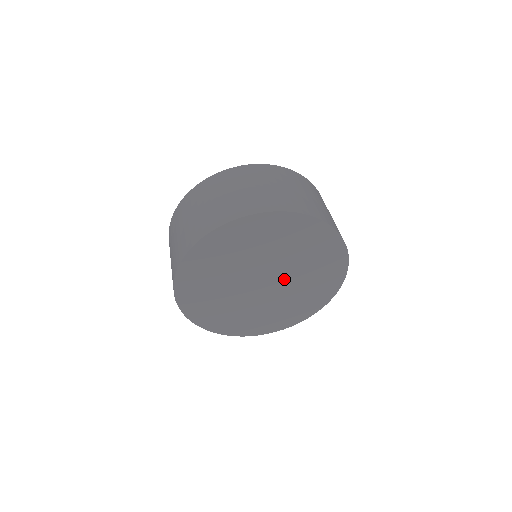
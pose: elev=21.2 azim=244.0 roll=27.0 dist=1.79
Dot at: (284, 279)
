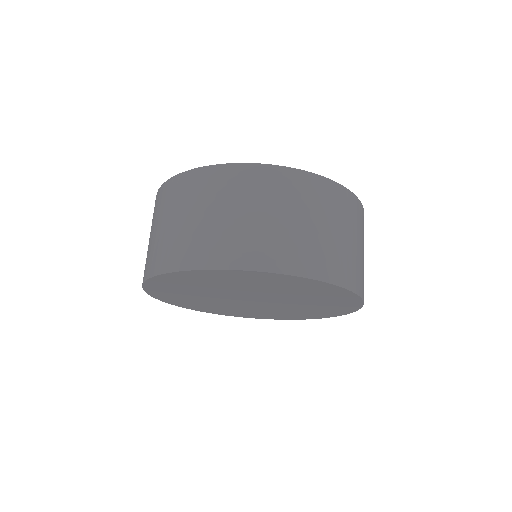
Dot at: (274, 298)
